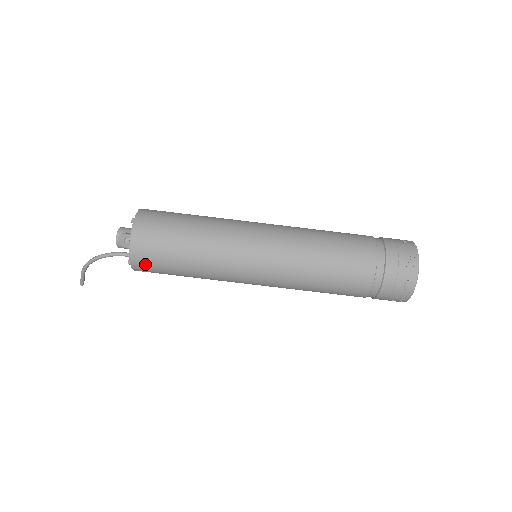
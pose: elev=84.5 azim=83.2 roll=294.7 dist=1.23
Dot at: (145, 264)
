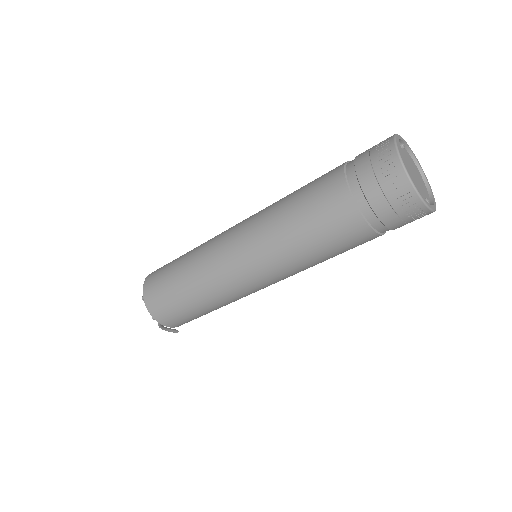
Dot at: (180, 323)
